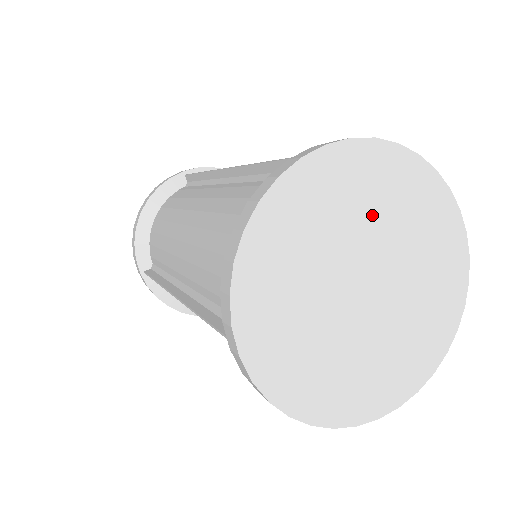
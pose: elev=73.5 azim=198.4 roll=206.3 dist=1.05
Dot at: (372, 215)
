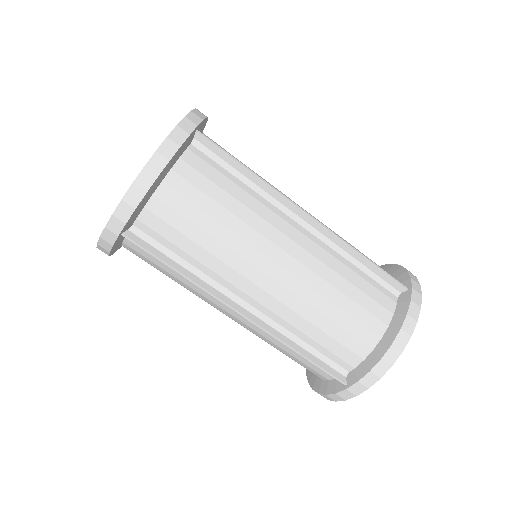
Dot at: occluded
